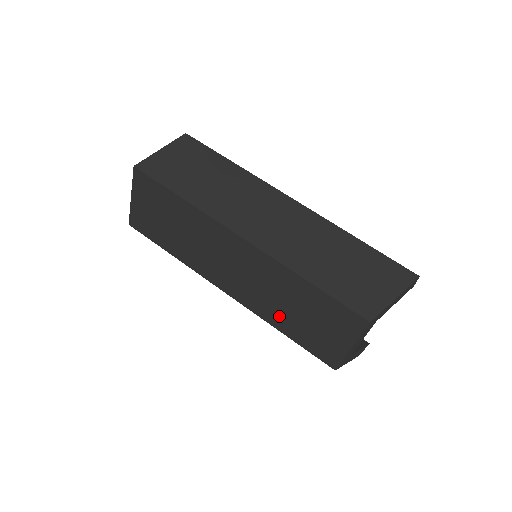
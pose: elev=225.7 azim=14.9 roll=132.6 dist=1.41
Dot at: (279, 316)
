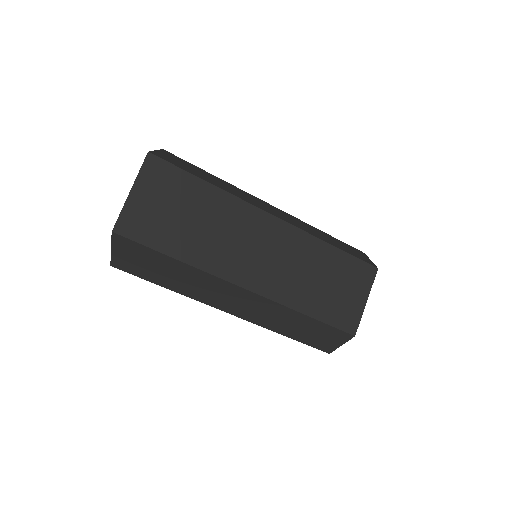
Dot at: (306, 295)
